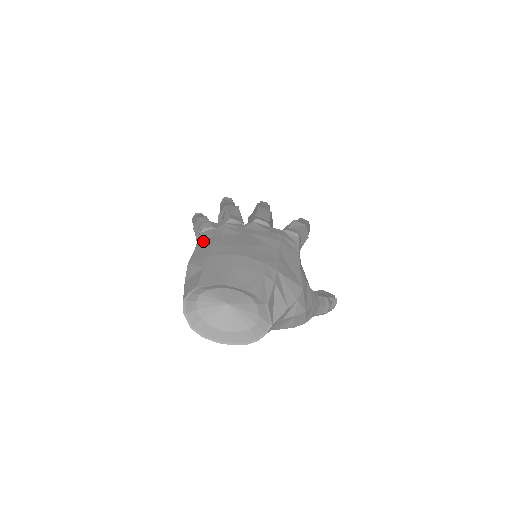
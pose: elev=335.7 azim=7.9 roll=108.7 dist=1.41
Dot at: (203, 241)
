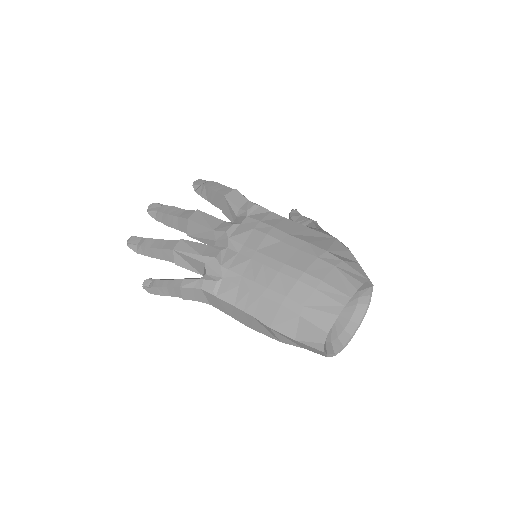
Dot at: (239, 300)
